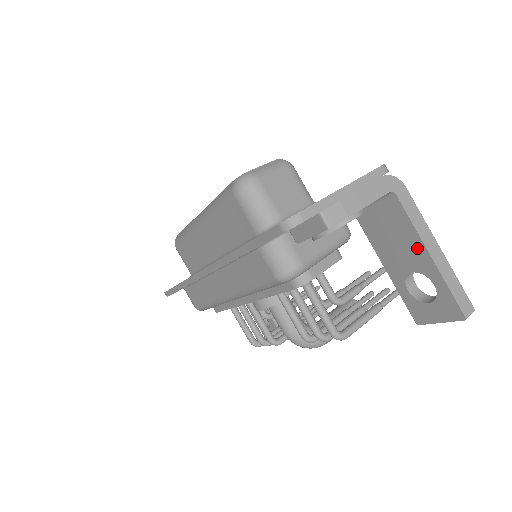
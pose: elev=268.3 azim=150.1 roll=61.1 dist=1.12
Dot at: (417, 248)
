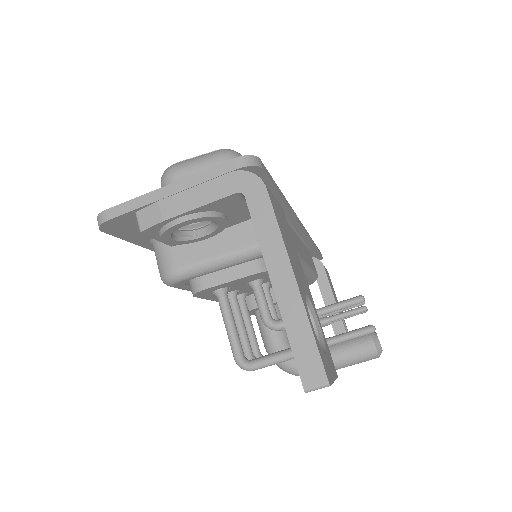
Dot at: (271, 273)
